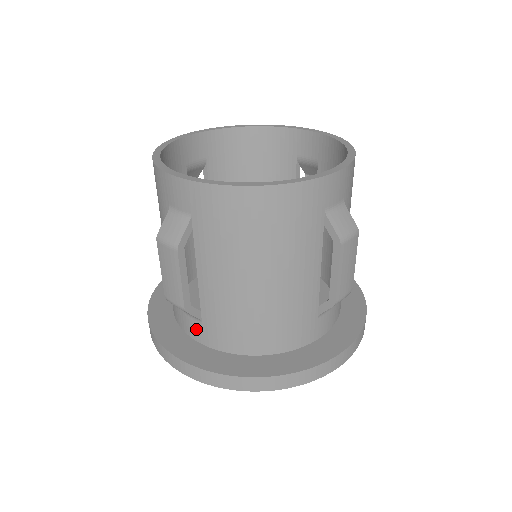
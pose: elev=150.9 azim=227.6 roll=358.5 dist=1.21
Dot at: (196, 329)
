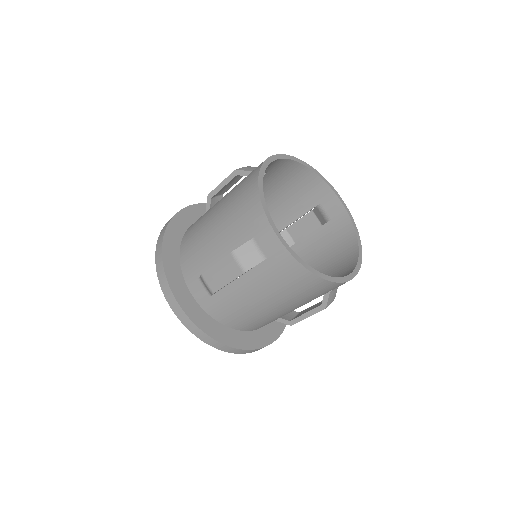
Dot at: (201, 294)
